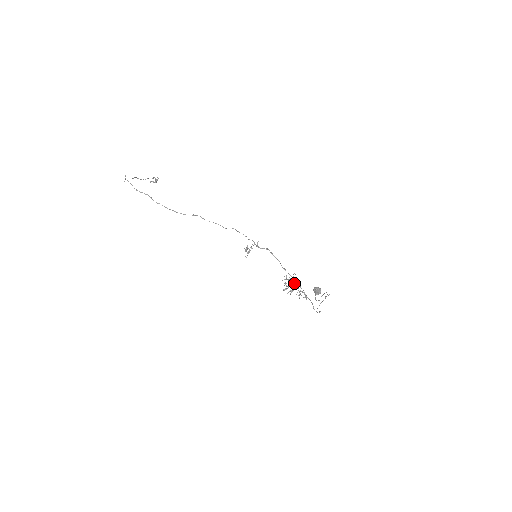
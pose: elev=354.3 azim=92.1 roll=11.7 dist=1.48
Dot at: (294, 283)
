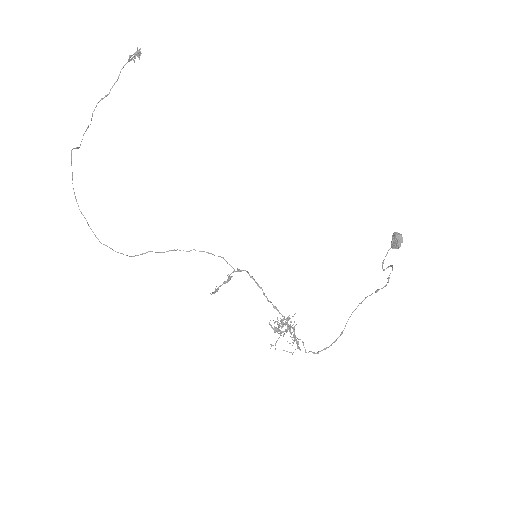
Dot at: (276, 341)
